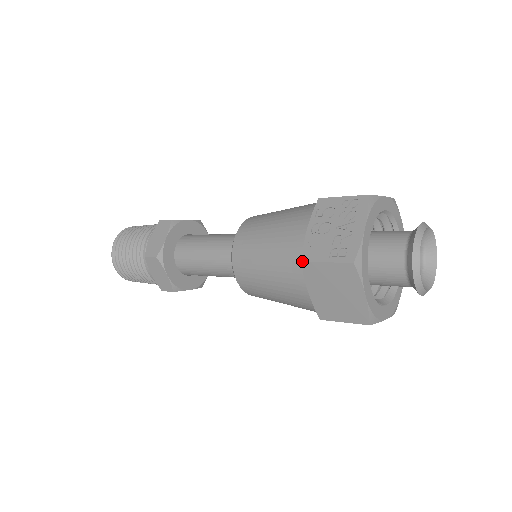
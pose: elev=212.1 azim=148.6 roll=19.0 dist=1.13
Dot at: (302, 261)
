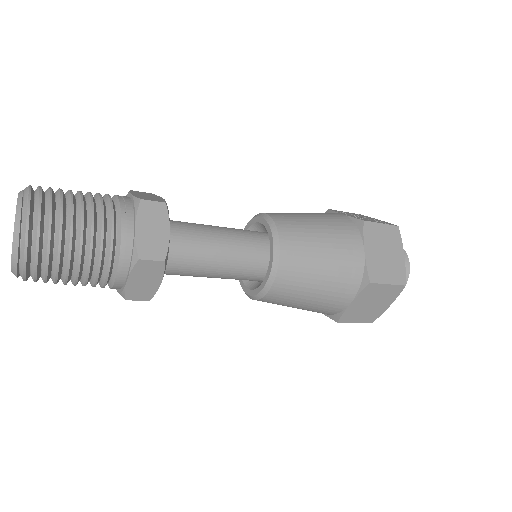
Dot at: (364, 220)
